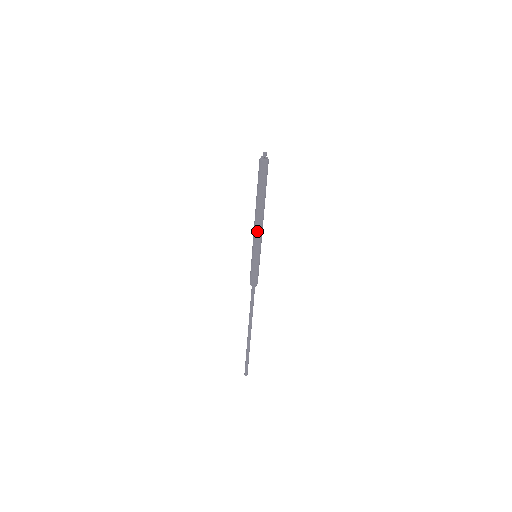
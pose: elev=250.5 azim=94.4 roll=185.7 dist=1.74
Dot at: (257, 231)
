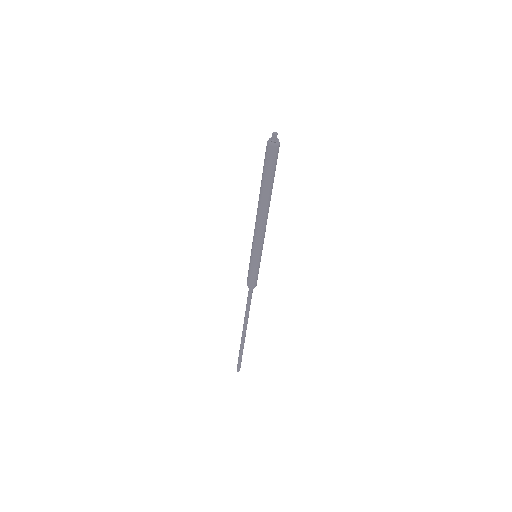
Dot at: (258, 230)
